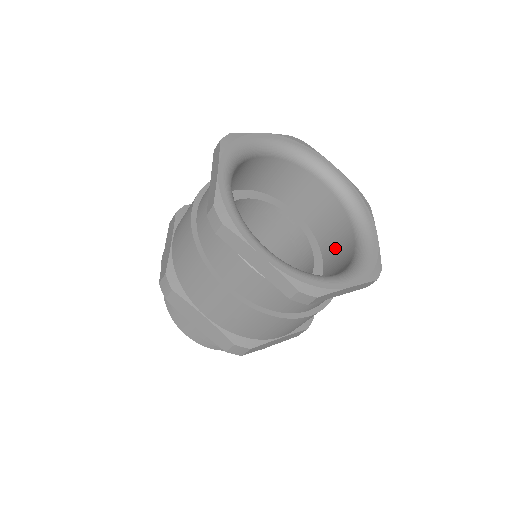
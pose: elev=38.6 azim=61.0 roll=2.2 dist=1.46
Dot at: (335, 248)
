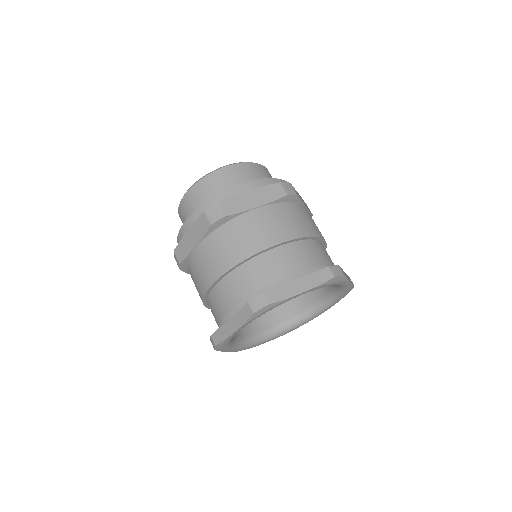
Dot at: occluded
